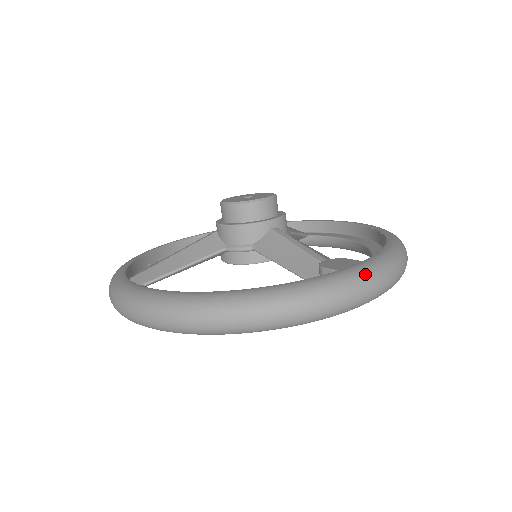
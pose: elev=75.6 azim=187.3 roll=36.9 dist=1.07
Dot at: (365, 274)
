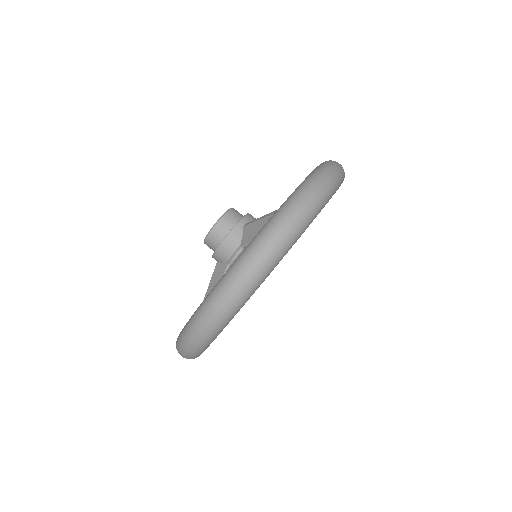
Dot at: (303, 188)
